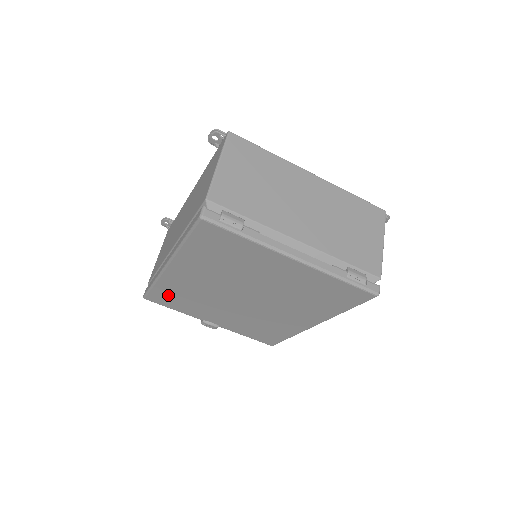
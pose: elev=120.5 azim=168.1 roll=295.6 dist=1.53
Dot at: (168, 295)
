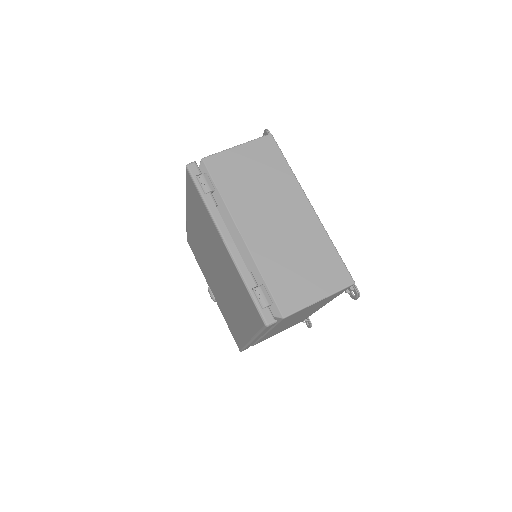
Dot at: occluded
